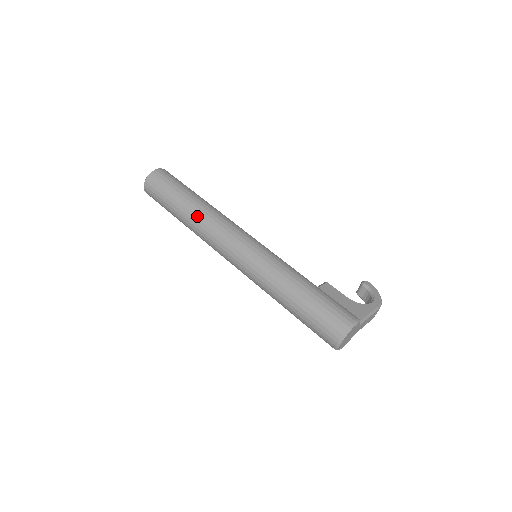
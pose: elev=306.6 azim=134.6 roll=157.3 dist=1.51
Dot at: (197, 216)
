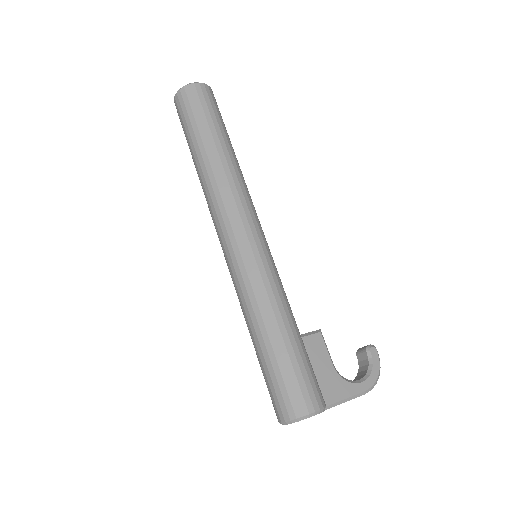
Dot at: (210, 173)
